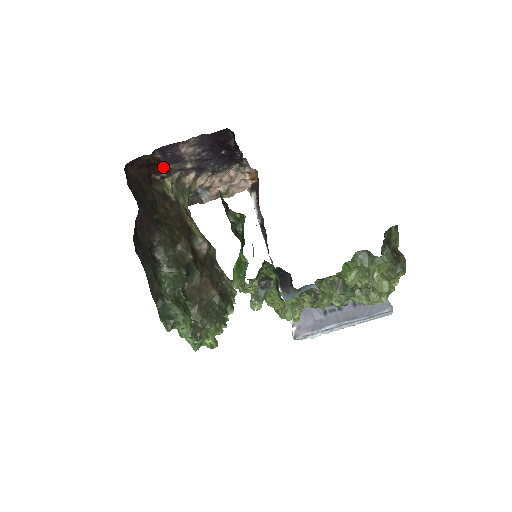
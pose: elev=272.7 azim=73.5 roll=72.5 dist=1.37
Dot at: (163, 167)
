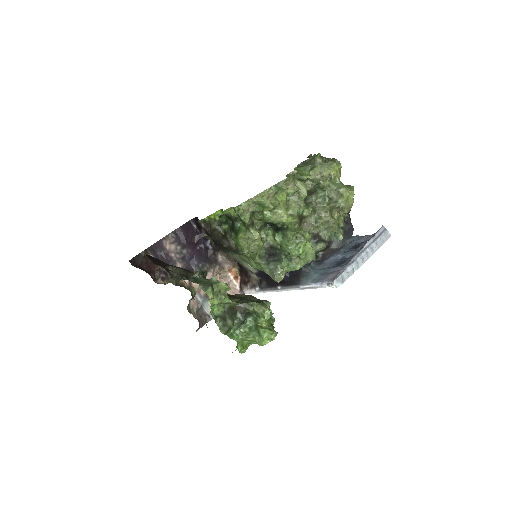
Dot at: (159, 270)
